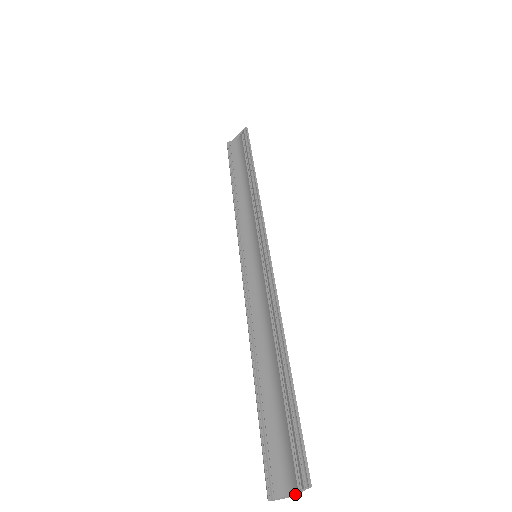
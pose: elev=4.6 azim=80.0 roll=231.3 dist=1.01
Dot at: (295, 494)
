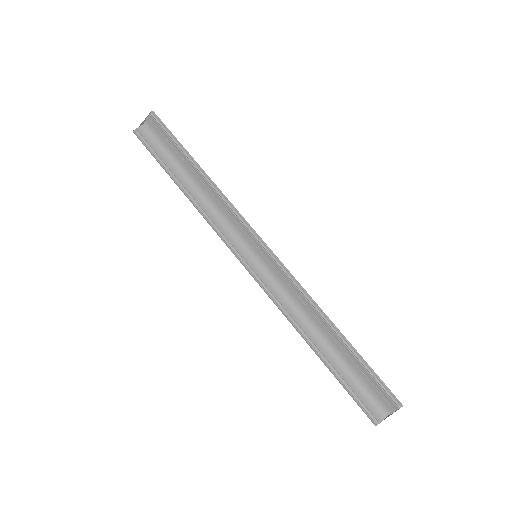
Dot at: (390, 414)
